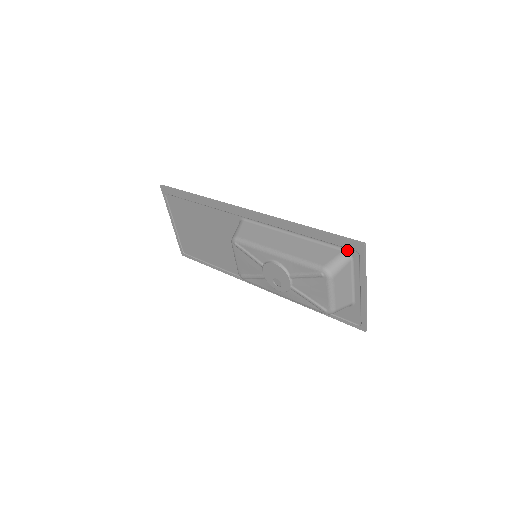
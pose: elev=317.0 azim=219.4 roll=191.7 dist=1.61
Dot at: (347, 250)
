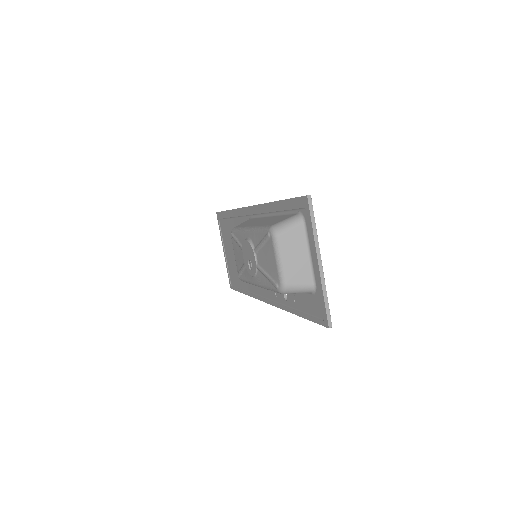
Dot at: (300, 212)
